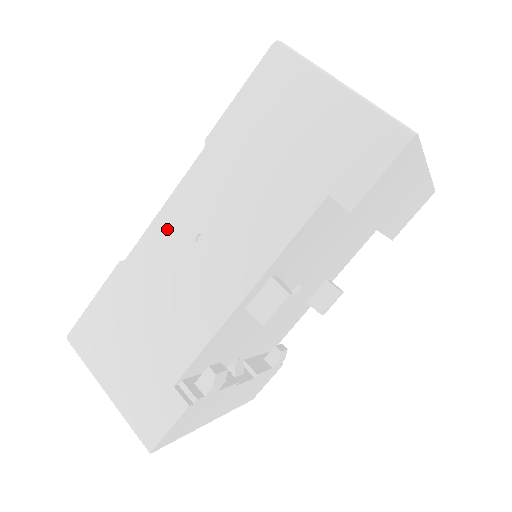
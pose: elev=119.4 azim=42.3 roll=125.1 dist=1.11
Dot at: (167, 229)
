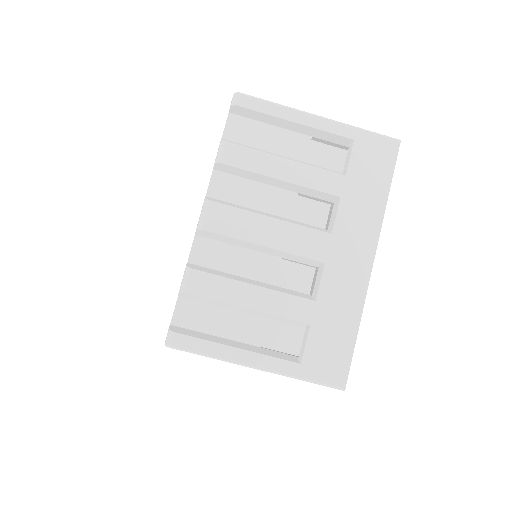
Dot at: occluded
